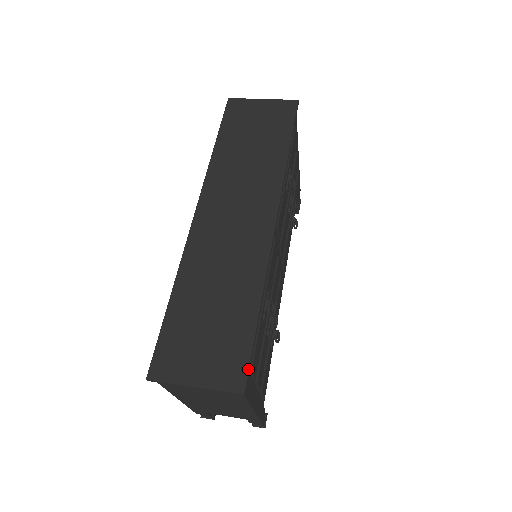
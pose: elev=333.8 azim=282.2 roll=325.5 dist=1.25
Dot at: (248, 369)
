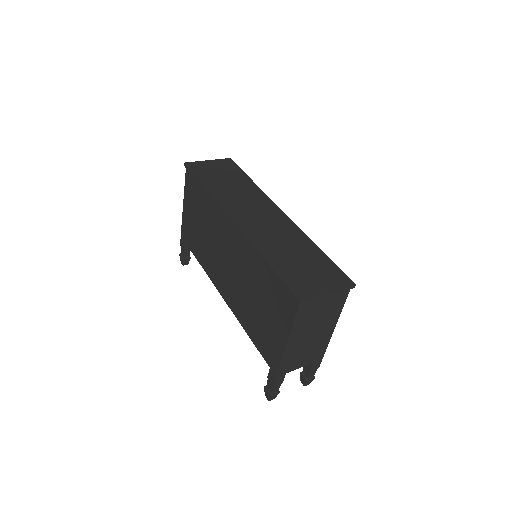
Dot at: (345, 274)
